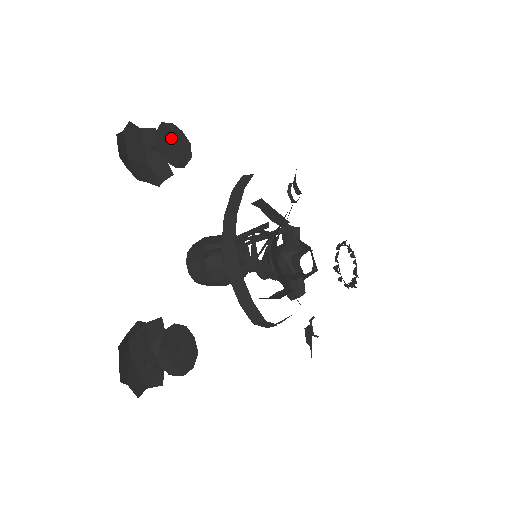
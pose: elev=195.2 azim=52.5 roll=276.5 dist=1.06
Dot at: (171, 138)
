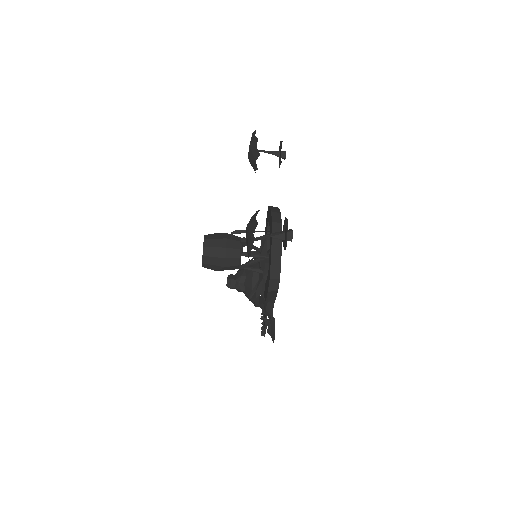
Dot at: occluded
